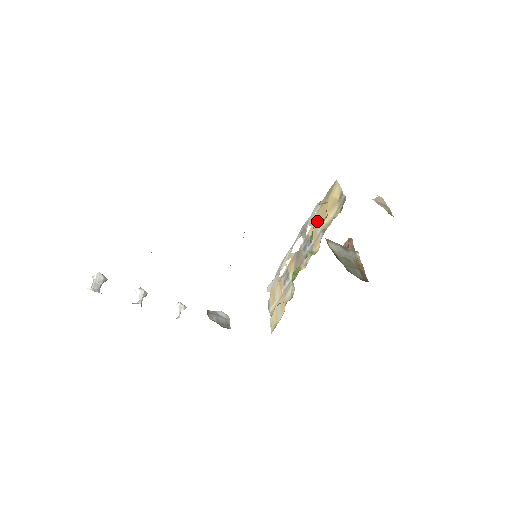
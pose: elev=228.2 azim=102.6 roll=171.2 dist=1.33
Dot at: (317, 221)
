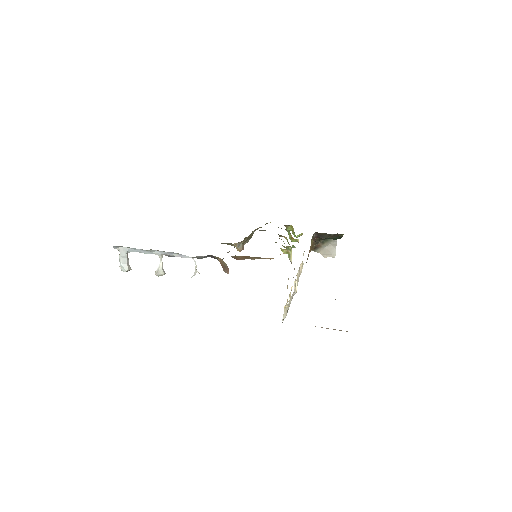
Dot at: occluded
